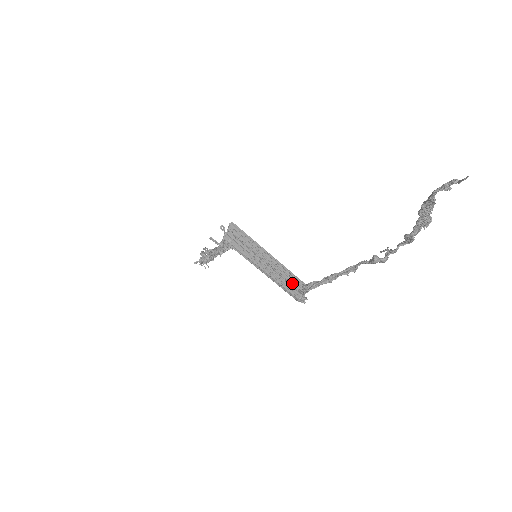
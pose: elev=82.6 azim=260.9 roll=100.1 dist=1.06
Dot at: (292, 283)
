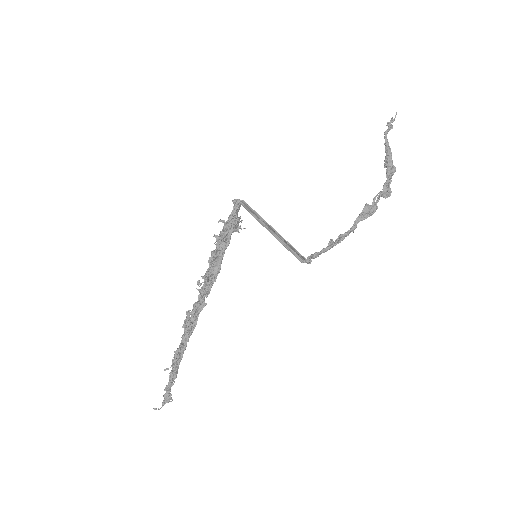
Dot at: (294, 254)
